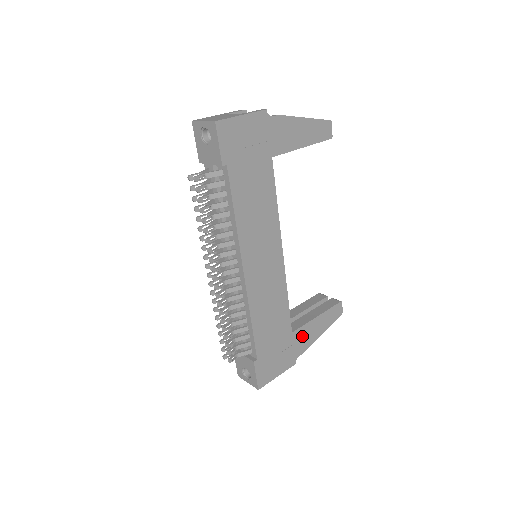
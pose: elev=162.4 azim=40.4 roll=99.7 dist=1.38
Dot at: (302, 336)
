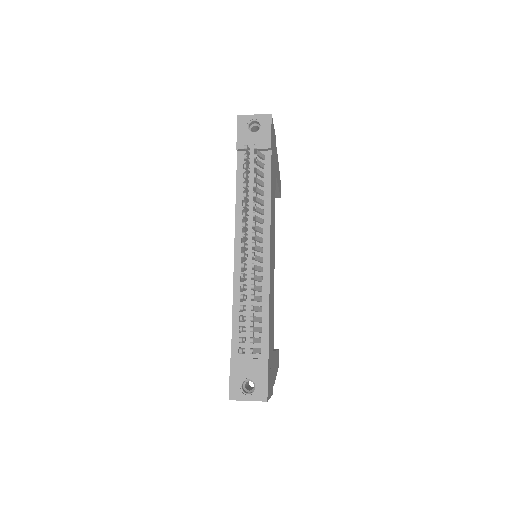
Dot at: (274, 363)
